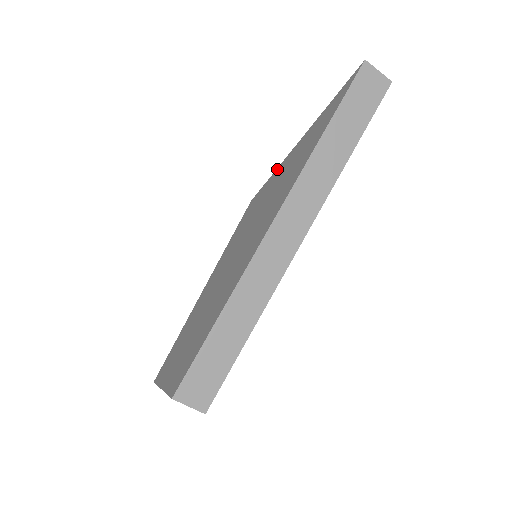
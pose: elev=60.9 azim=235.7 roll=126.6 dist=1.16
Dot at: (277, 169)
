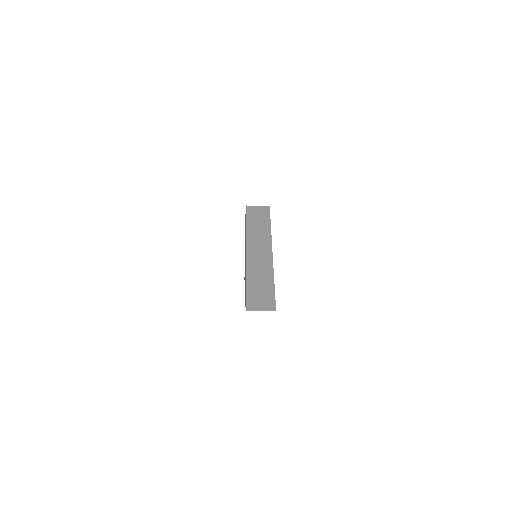
Dot at: occluded
